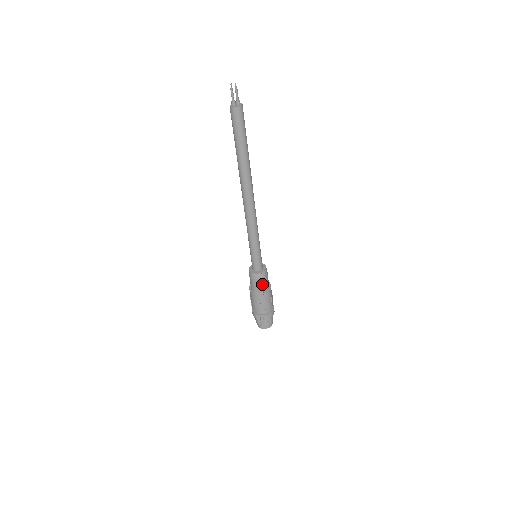
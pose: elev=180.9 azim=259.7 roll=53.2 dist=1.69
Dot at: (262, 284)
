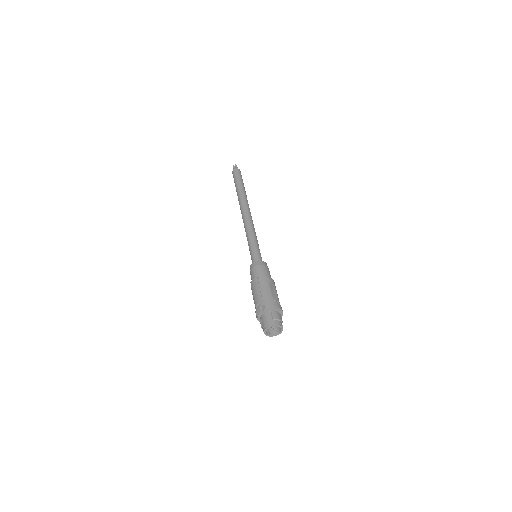
Dot at: (257, 272)
